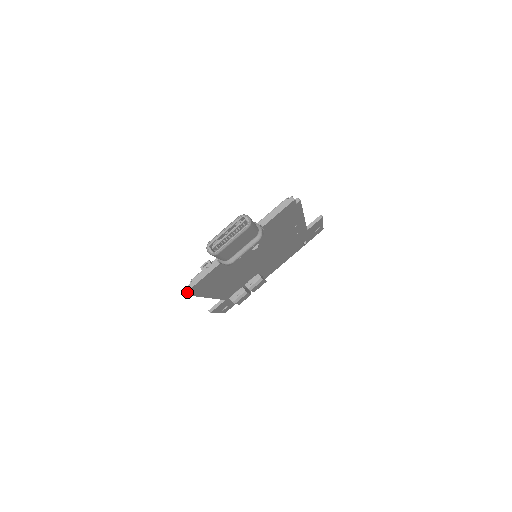
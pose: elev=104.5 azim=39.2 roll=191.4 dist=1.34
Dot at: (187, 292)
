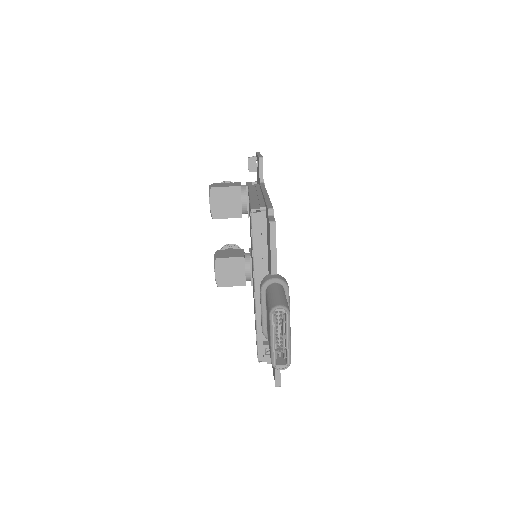
Dot at: occluded
